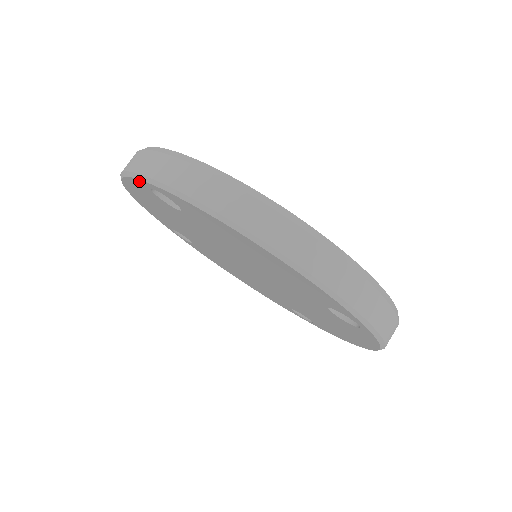
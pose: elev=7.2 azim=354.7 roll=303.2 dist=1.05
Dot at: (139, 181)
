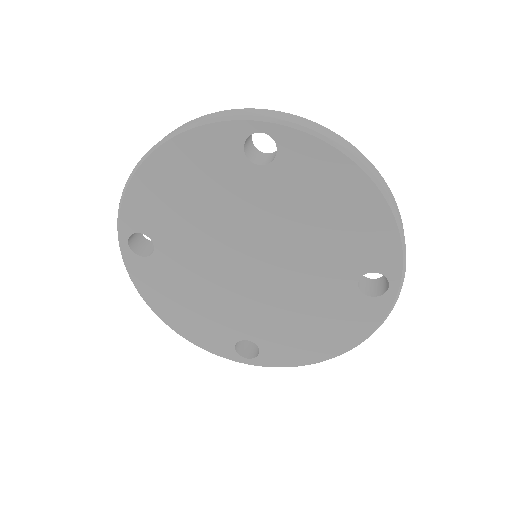
Dot at: (244, 124)
